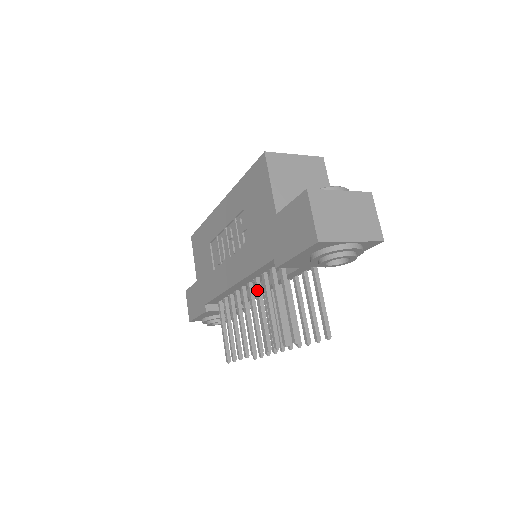
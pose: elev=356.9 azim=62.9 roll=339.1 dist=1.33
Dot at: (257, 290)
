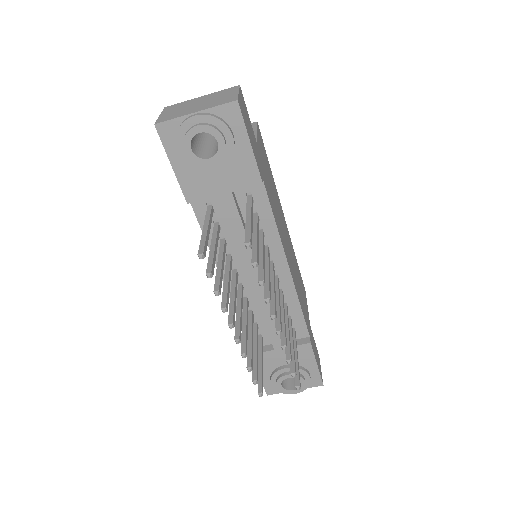
Dot at: (226, 265)
